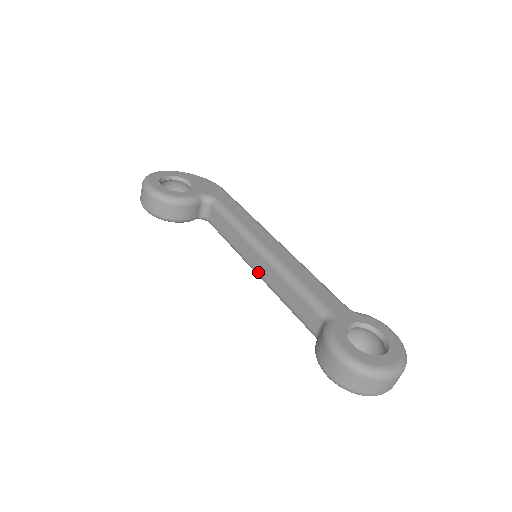
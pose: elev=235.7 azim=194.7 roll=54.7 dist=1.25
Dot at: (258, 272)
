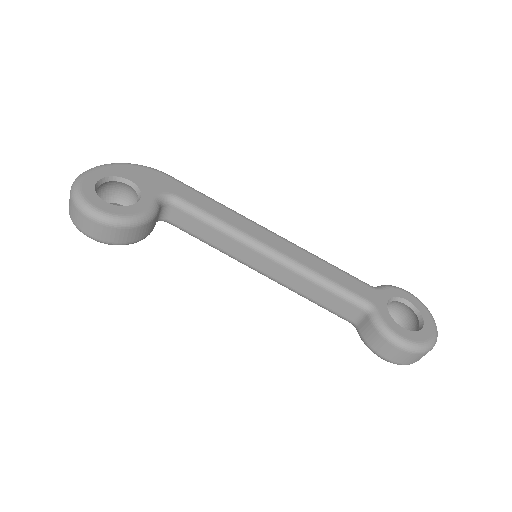
Dot at: (265, 273)
